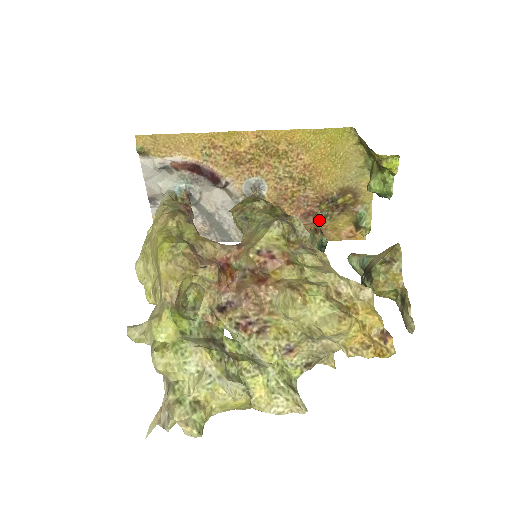
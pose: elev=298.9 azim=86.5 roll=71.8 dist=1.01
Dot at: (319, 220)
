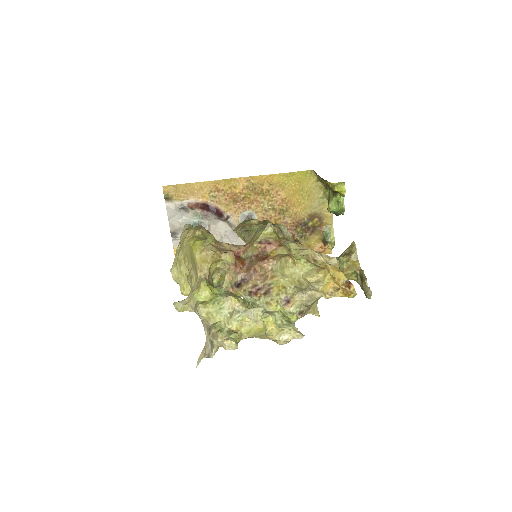
Dot at: occluded
